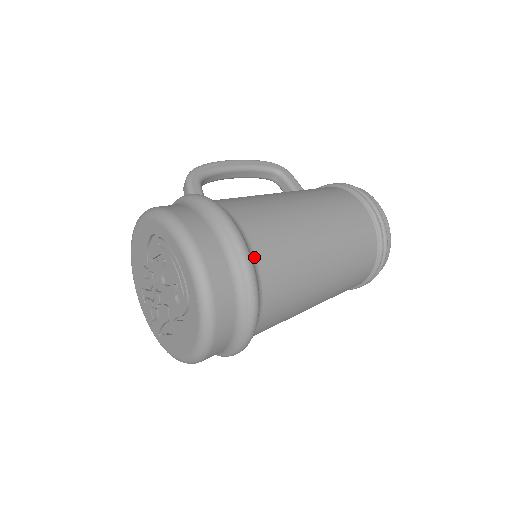
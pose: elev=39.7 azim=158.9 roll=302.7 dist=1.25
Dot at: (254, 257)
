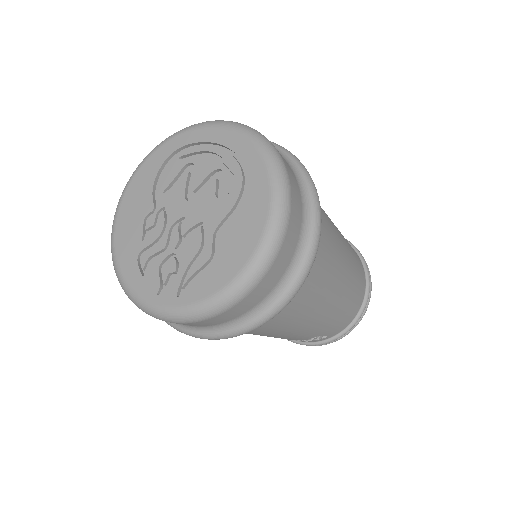
Dot at: occluded
